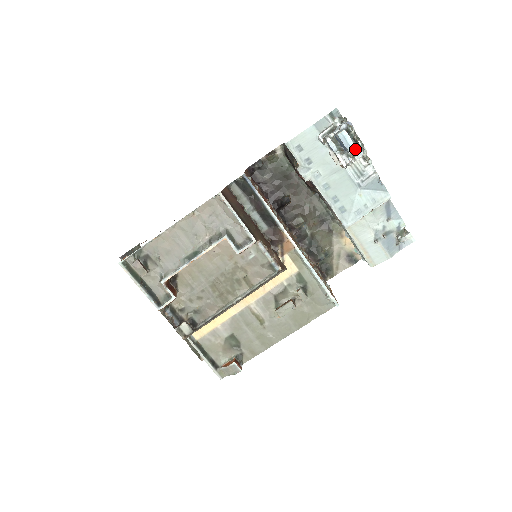
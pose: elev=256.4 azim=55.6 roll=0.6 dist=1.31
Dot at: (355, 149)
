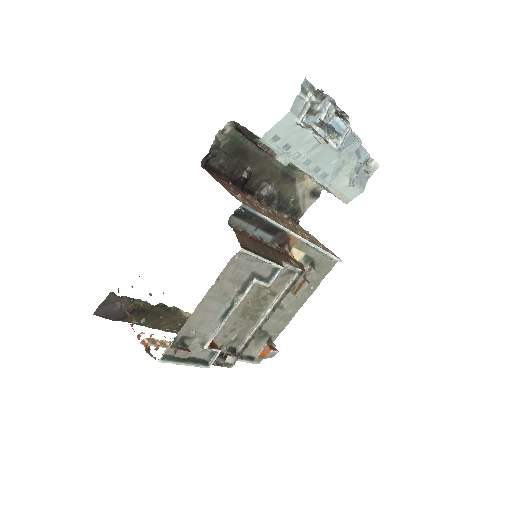
Dot at: occluded
